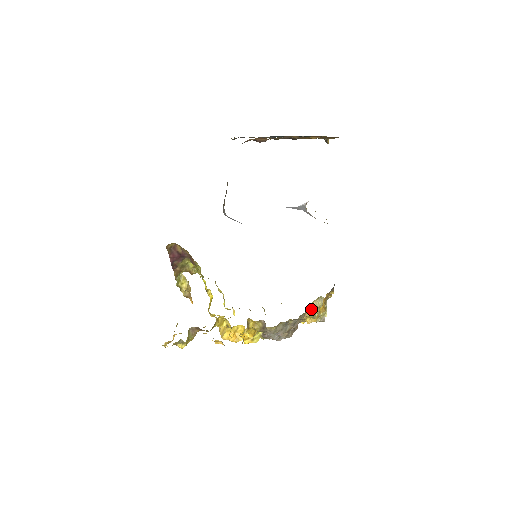
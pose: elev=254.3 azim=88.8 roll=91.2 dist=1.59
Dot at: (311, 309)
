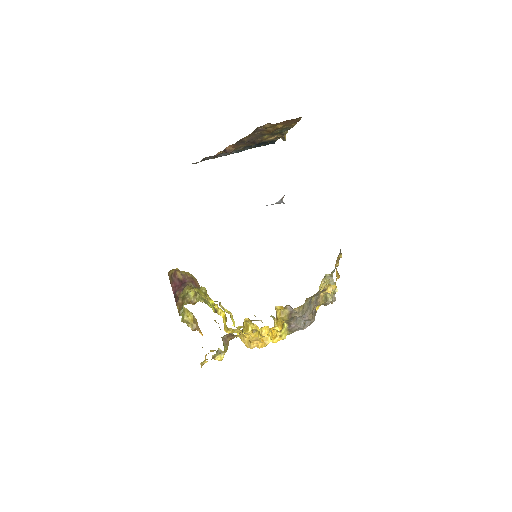
Dot at: (322, 289)
